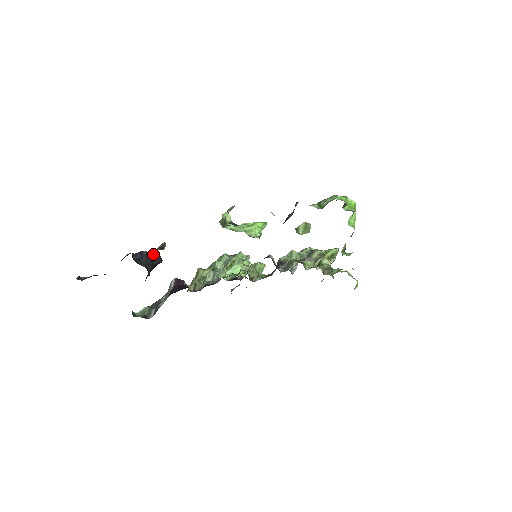
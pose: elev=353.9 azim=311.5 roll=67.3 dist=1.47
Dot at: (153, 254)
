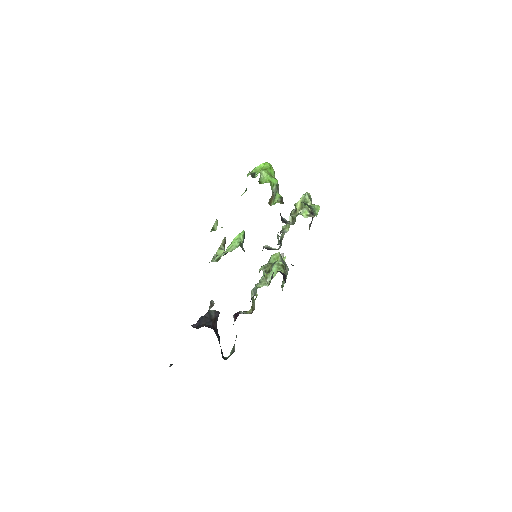
Dot at: (207, 314)
